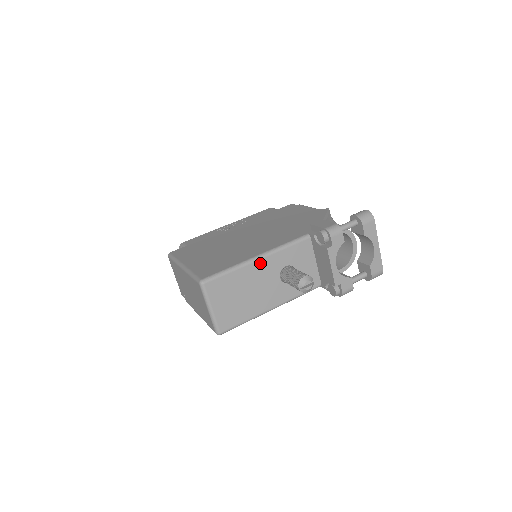
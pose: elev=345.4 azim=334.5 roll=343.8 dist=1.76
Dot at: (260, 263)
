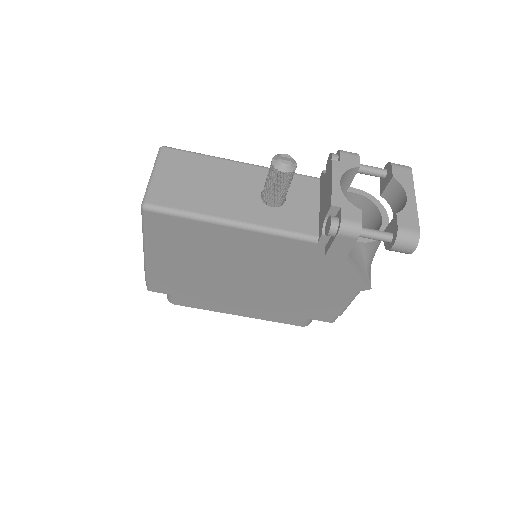
Dot at: (242, 167)
